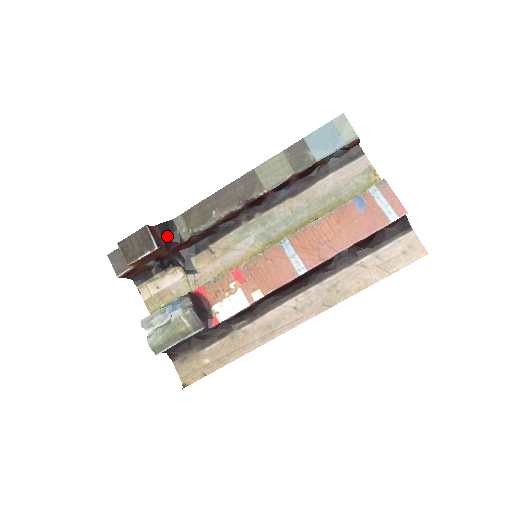
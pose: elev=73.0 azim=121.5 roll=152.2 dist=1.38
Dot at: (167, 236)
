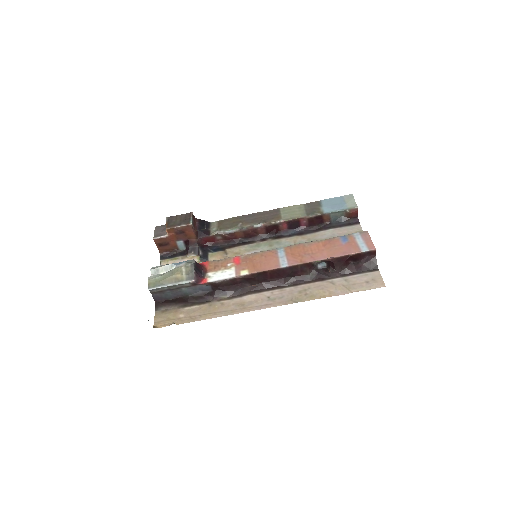
Dot at: (201, 227)
